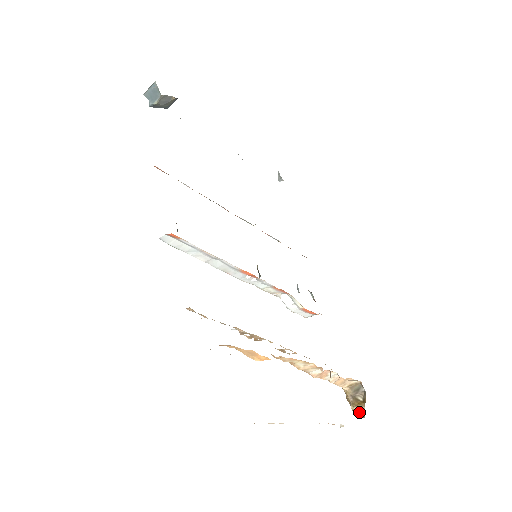
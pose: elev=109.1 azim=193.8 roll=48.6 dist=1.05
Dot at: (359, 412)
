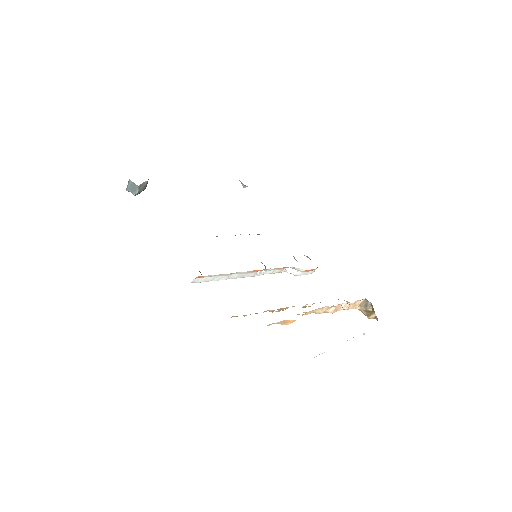
Dot at: (374, 318)
